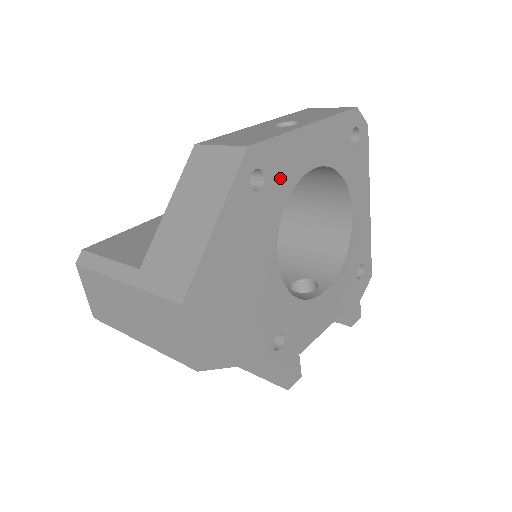
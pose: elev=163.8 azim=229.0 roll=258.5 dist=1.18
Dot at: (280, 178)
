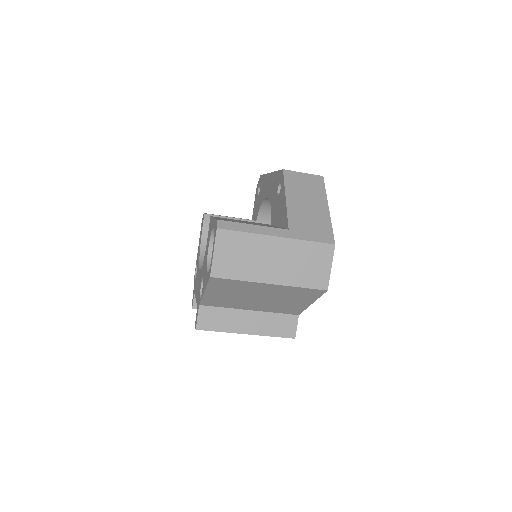
Dot at: occluded
